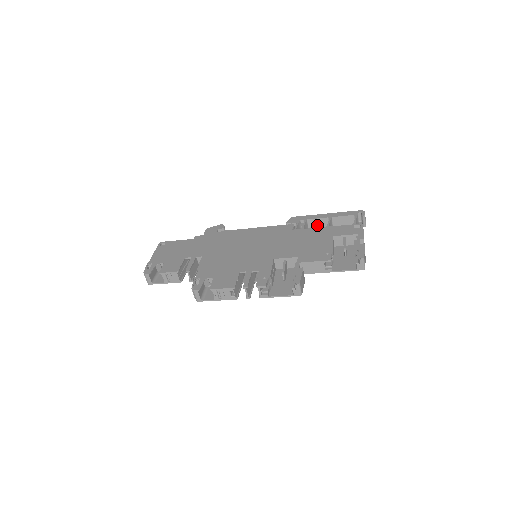
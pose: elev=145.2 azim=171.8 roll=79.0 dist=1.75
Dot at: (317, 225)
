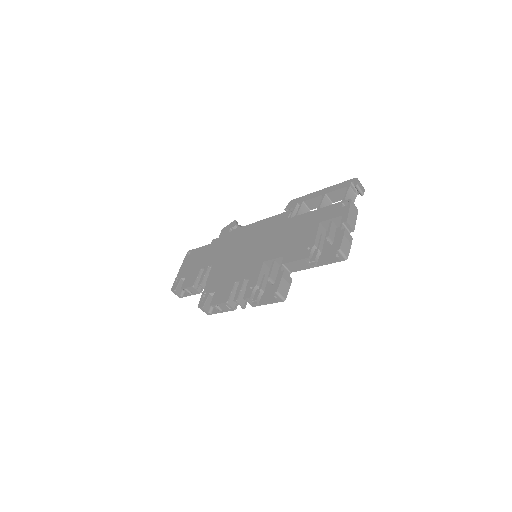
Dot at: (316, 204)
